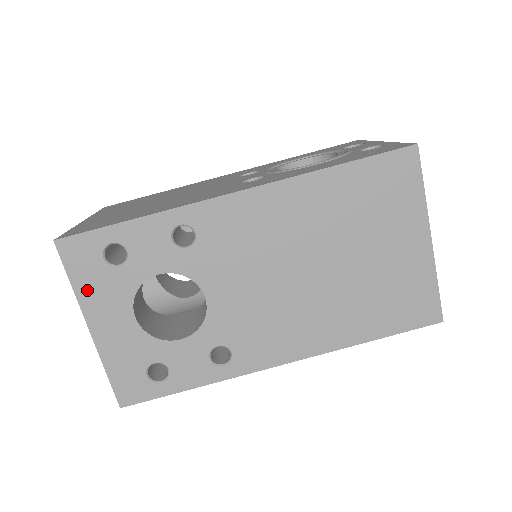
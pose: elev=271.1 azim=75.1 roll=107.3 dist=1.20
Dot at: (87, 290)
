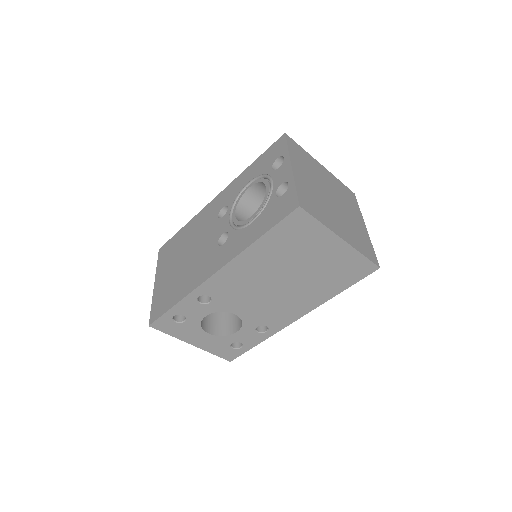
Dot at: (179, 334)
